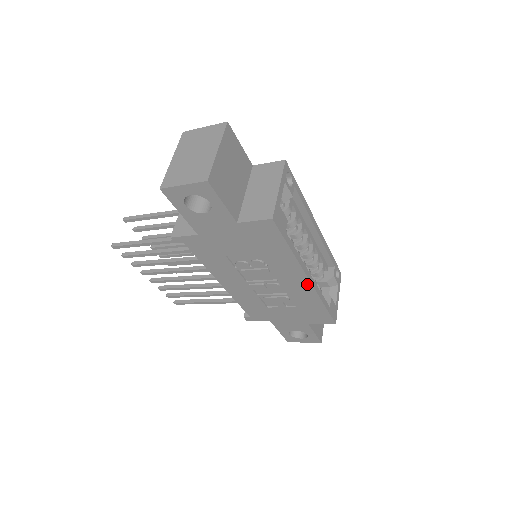
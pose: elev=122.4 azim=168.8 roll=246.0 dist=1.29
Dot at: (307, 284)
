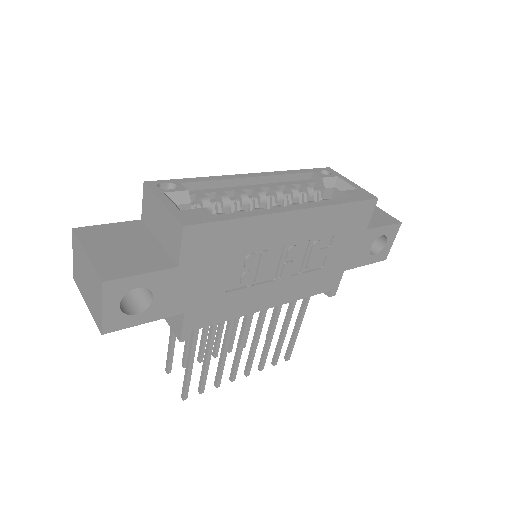
Dot at: (302, 214)
